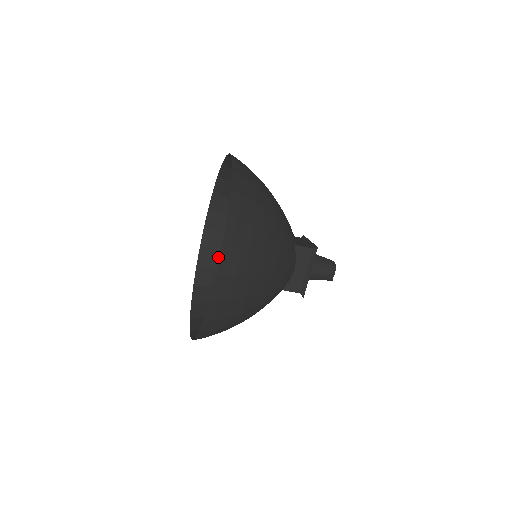
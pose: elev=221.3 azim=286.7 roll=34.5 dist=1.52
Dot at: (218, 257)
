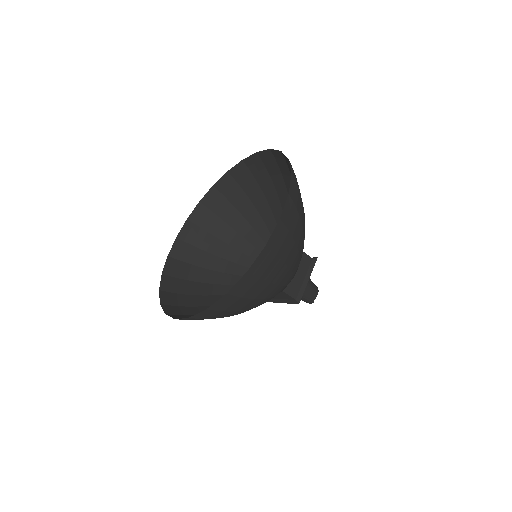
Dot at: (187, 269)
